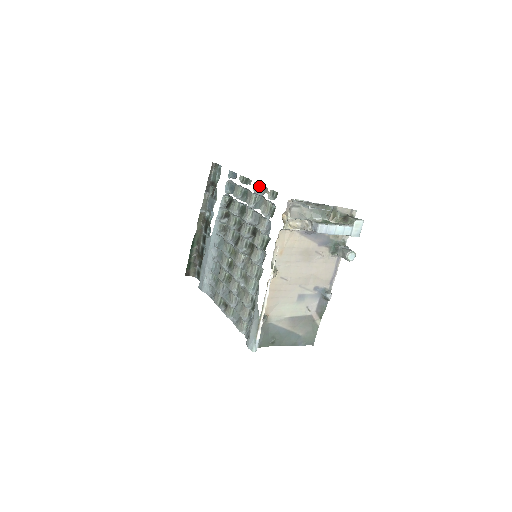
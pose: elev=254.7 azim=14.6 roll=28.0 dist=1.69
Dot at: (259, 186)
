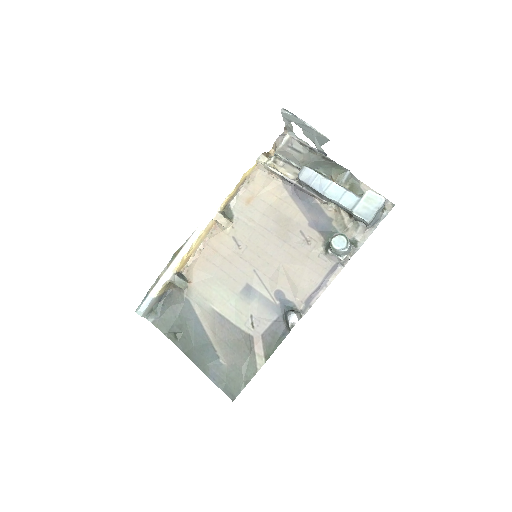
Dot at: occluded
